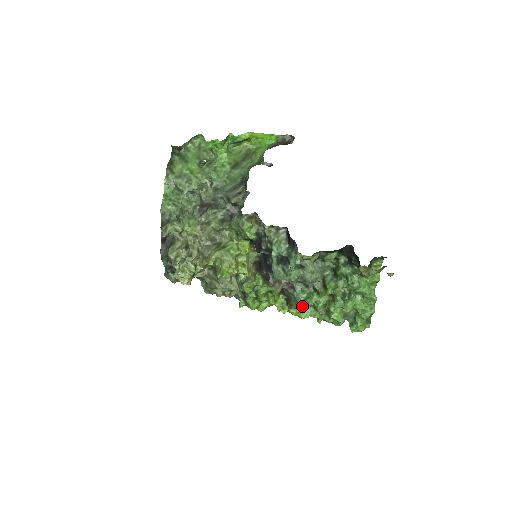
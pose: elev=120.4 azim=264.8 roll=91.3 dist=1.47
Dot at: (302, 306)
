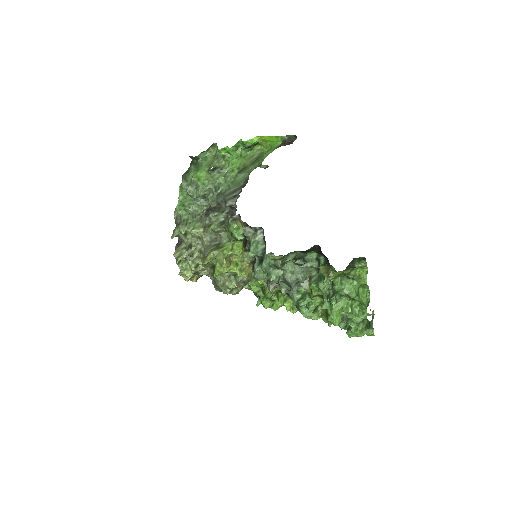
Dot at: (298, 307)
